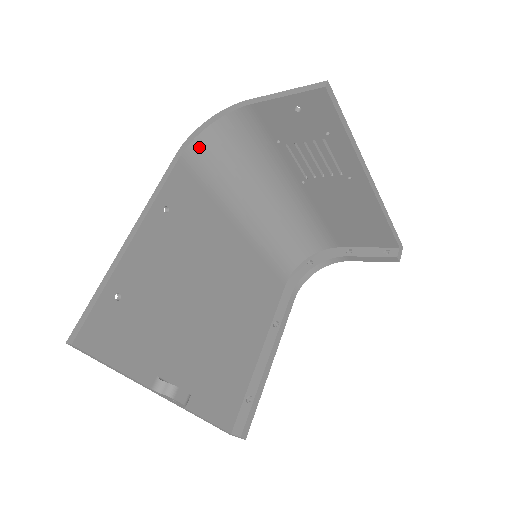
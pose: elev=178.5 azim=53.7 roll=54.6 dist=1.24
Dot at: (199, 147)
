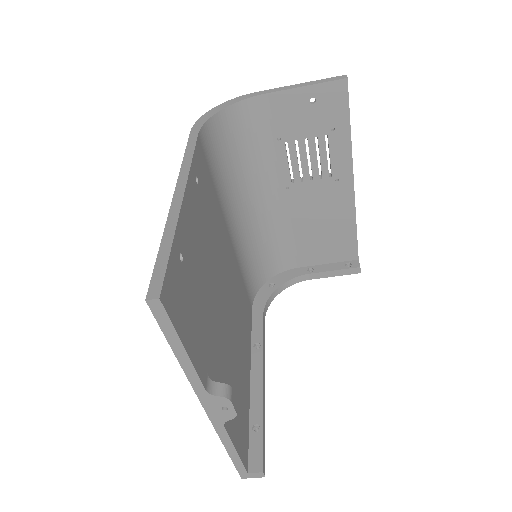
Dot at: (210, 130)
